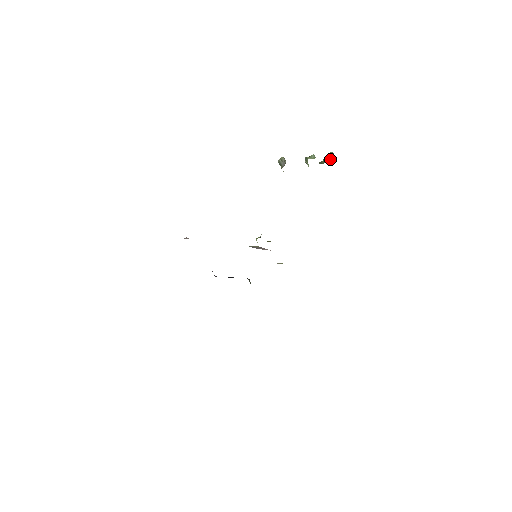
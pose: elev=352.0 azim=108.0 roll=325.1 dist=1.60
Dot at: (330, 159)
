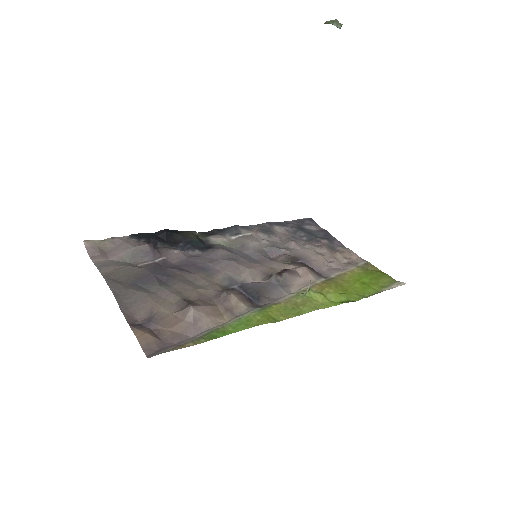
Dot at: out of frame
